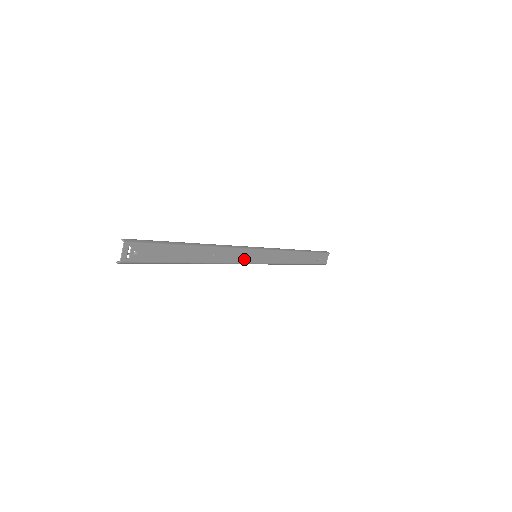
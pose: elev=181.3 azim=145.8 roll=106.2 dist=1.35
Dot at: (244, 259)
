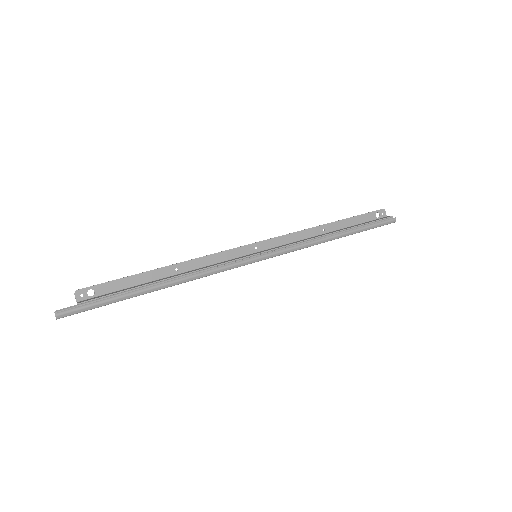
Dot at: occluded
